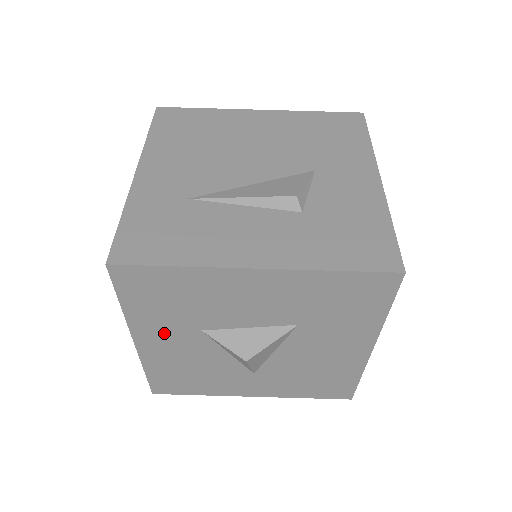
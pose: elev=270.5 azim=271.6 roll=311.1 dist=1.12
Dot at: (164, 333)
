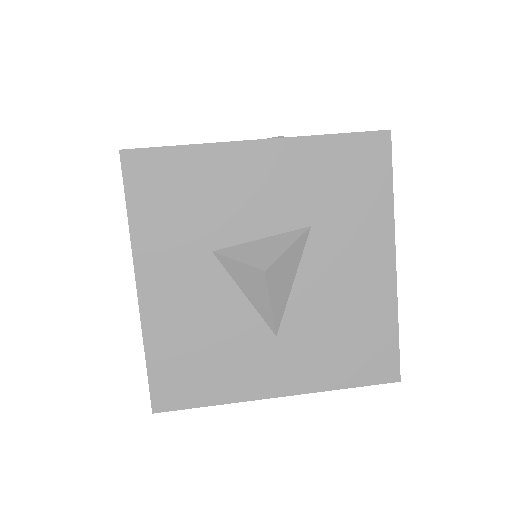
Dot at: (171, 263)
